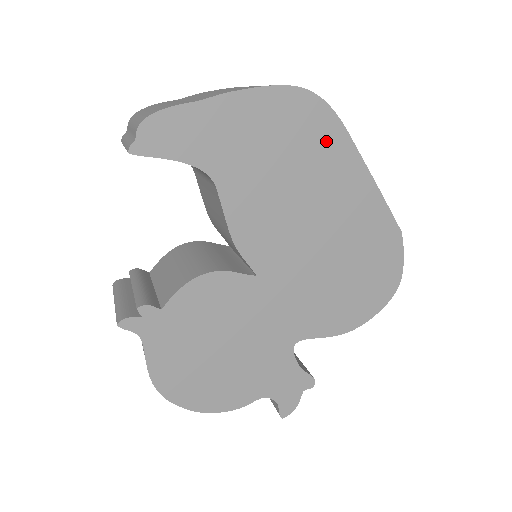
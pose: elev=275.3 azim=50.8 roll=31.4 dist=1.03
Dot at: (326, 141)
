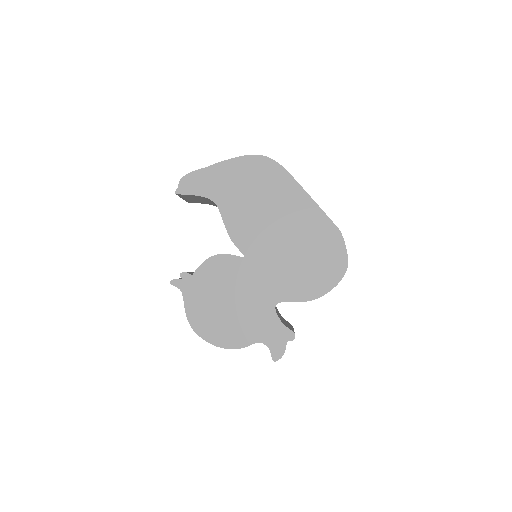
Dot at: (277, 180)
